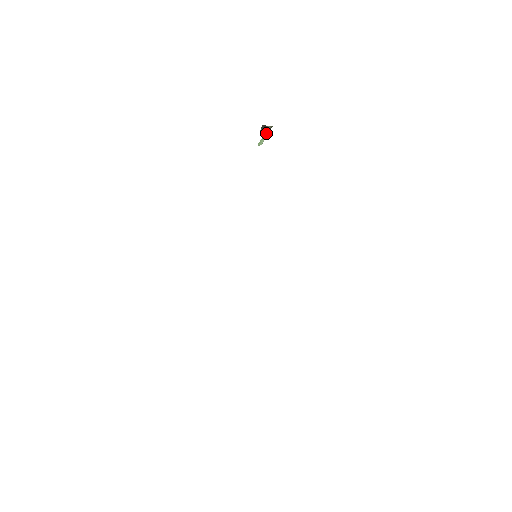
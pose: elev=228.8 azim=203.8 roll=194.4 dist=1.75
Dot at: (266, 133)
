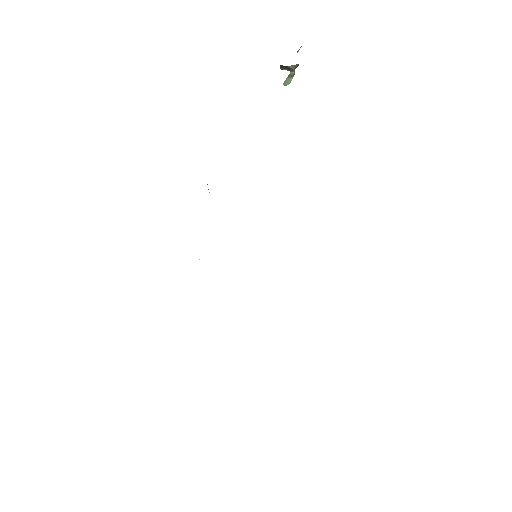
Dot at: (292, 71)
